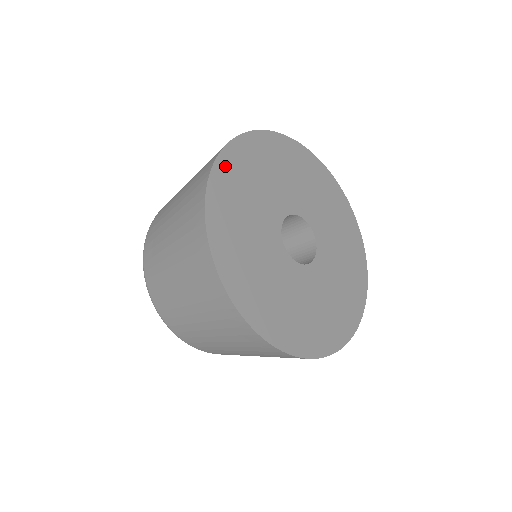
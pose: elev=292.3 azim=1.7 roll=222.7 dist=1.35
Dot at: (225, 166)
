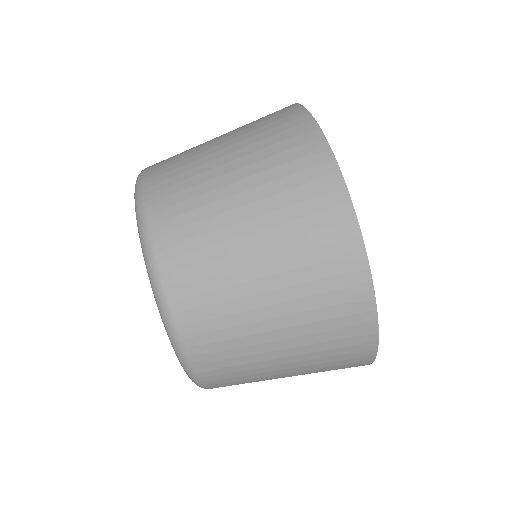
Dot at: occluded
